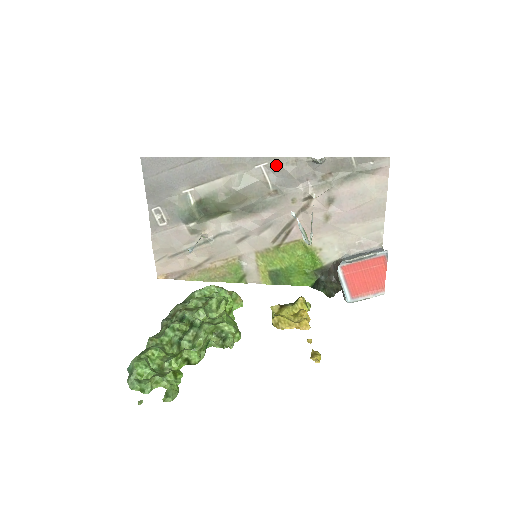
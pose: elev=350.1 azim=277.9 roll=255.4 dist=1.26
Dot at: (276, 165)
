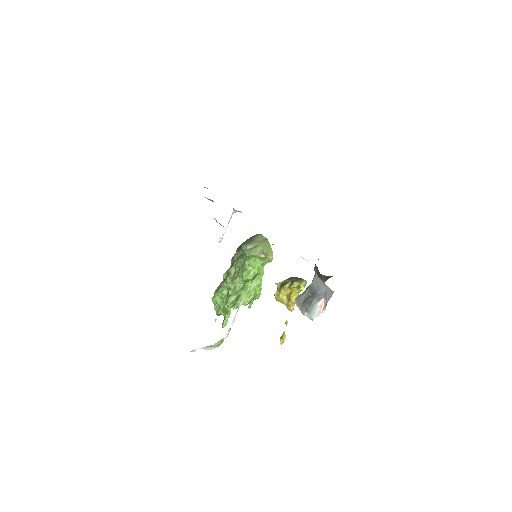
Dot at: occluded
